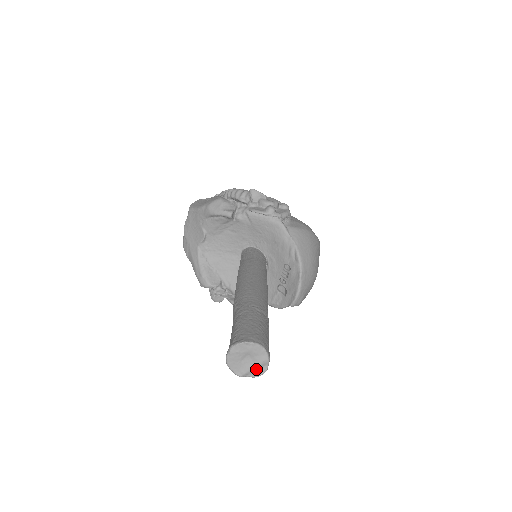
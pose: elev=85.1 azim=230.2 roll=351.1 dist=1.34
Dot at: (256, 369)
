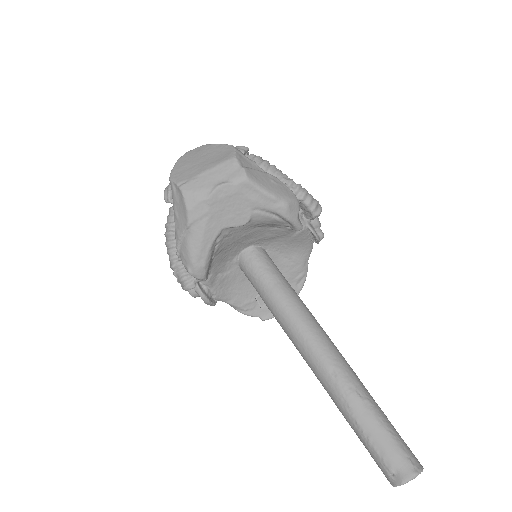
Dot at: occluded
